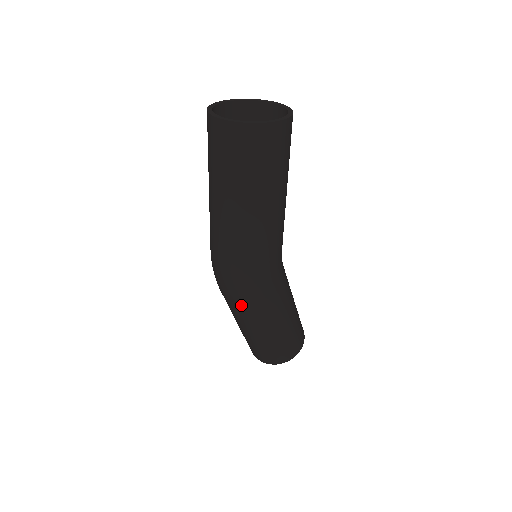
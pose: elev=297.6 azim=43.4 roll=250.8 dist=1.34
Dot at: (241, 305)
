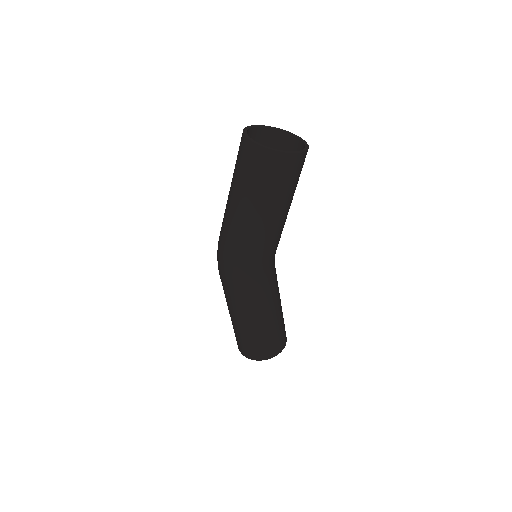
Dot at: (223, 283)
